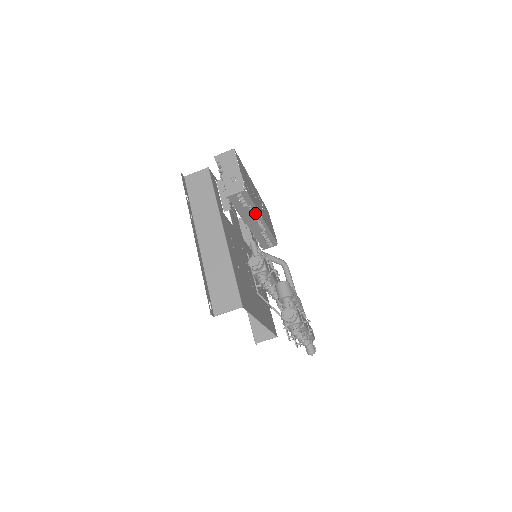
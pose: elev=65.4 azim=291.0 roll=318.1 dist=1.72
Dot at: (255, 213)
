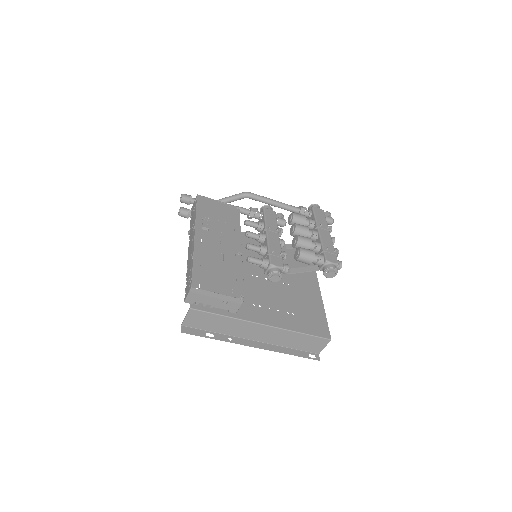
Dot at: occluded
